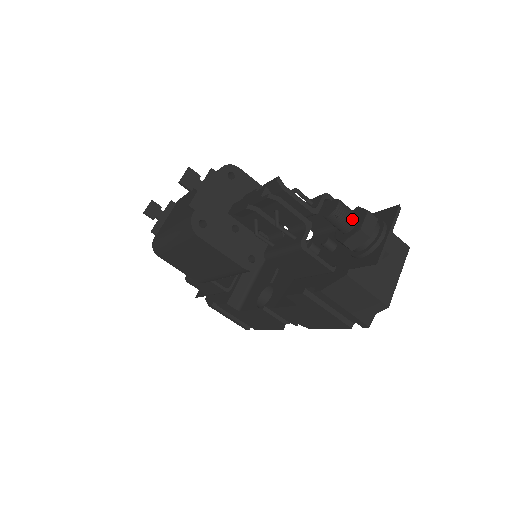
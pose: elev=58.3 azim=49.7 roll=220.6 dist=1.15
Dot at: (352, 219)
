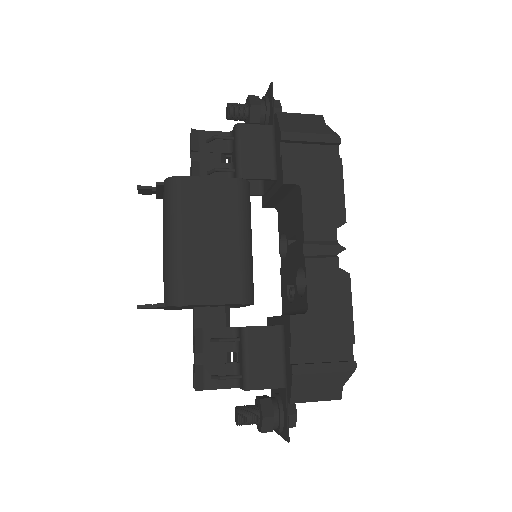
Dot at: (253, 423)
